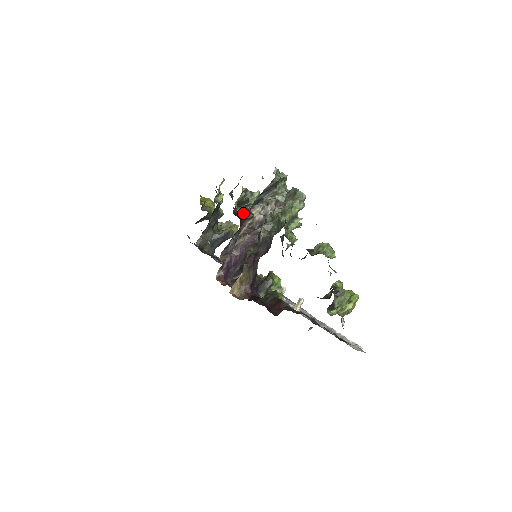
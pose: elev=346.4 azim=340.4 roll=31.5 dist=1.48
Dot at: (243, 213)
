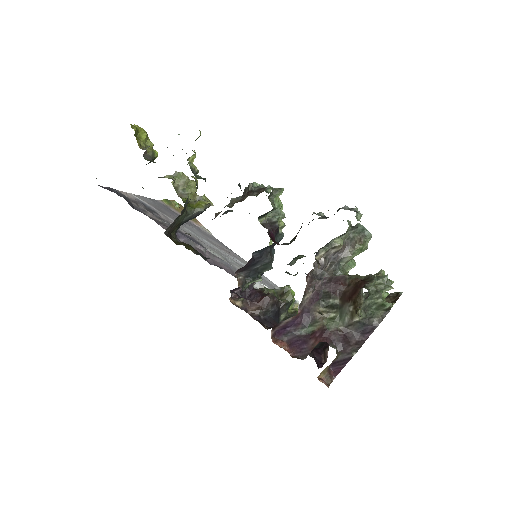
Dot at: (273, 229)
